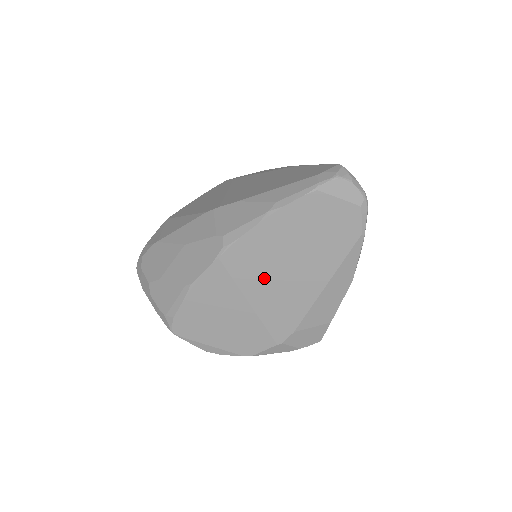
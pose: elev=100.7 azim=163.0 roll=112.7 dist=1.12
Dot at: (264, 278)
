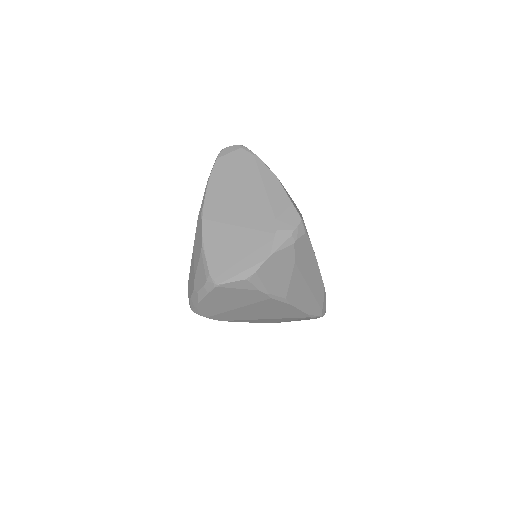
Dot at: (232, 208)
